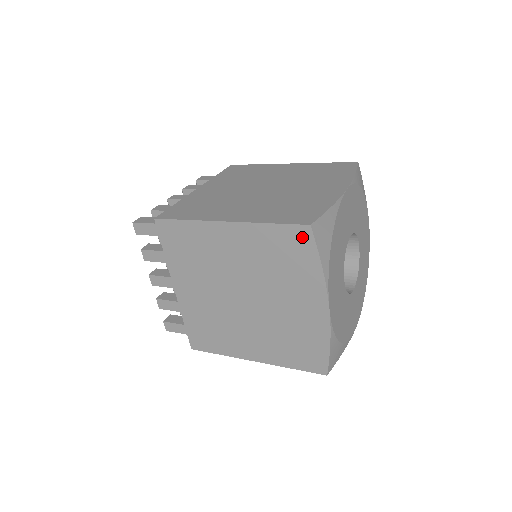
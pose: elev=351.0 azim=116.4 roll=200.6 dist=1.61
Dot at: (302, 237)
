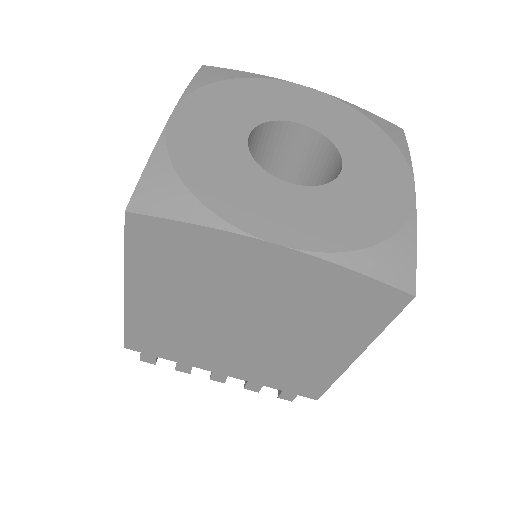
Dot at: (145, 229)
